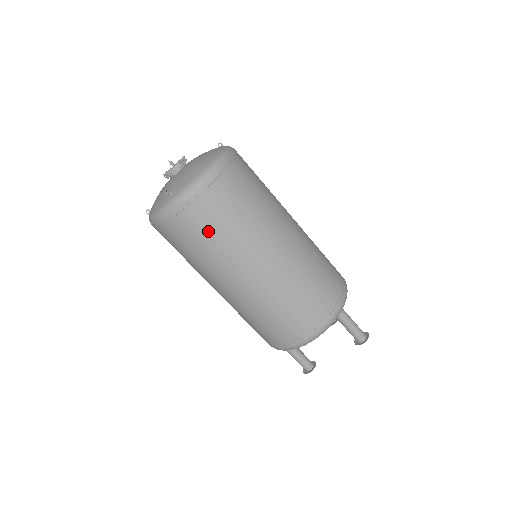
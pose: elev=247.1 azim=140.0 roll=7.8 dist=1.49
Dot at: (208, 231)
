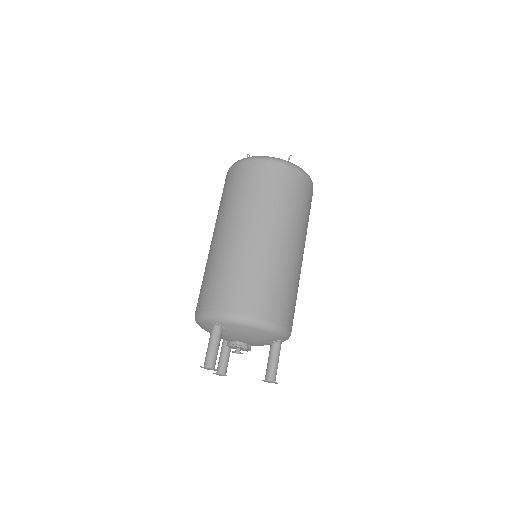
Dot at: (290, 193)
